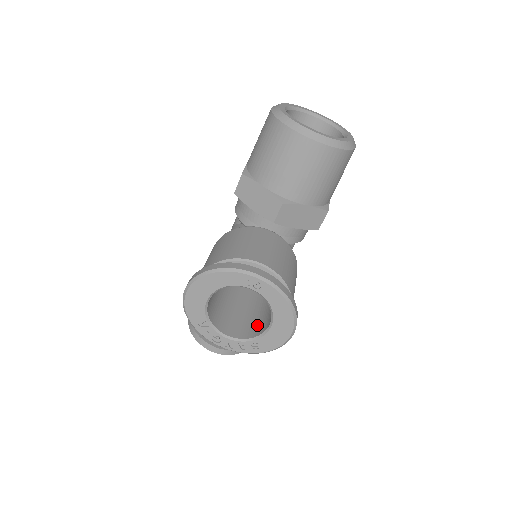
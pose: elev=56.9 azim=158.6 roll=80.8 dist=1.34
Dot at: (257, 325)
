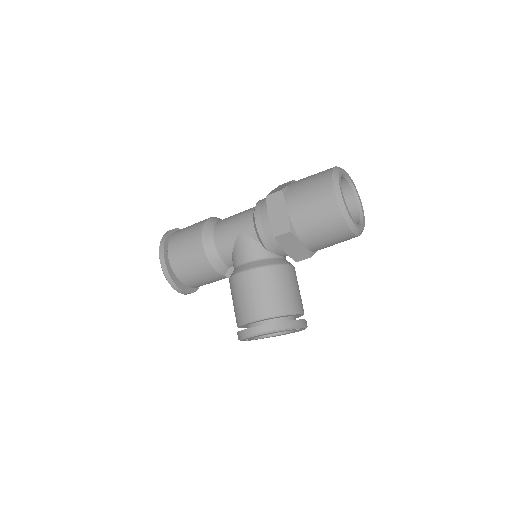
Dot at: occluded
